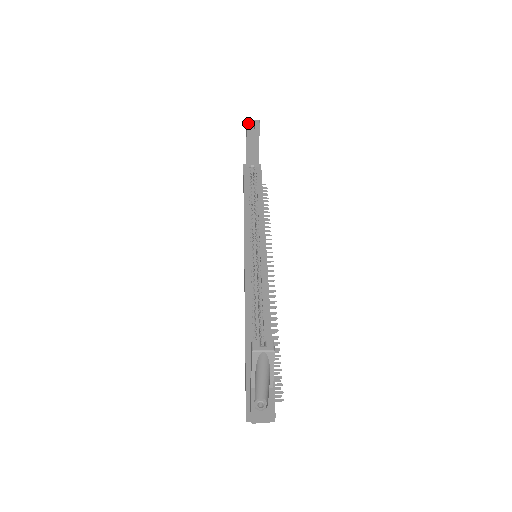
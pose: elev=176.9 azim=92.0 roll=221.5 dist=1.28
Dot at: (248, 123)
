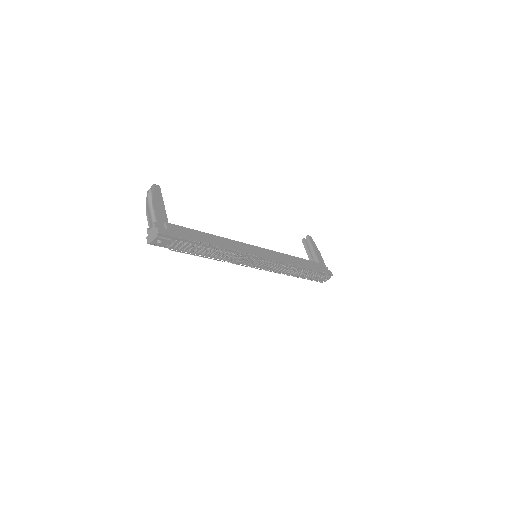
Dot at: (302, 239)
